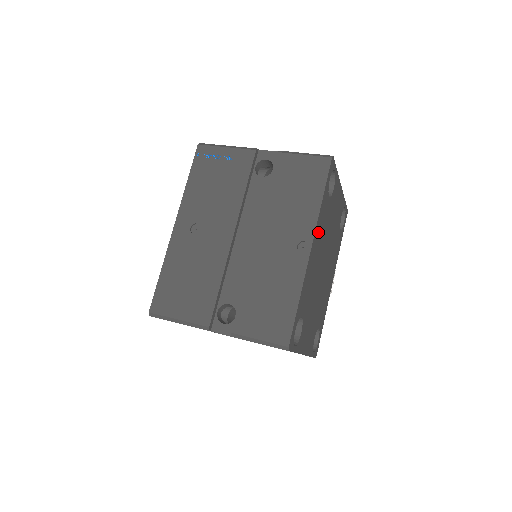
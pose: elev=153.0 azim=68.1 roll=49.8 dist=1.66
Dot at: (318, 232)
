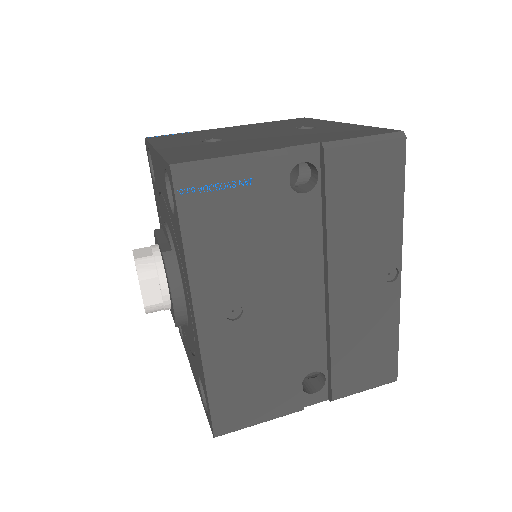
Dot at: occluded
